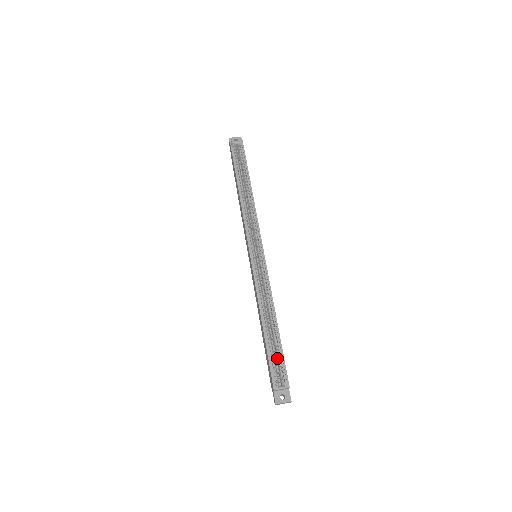
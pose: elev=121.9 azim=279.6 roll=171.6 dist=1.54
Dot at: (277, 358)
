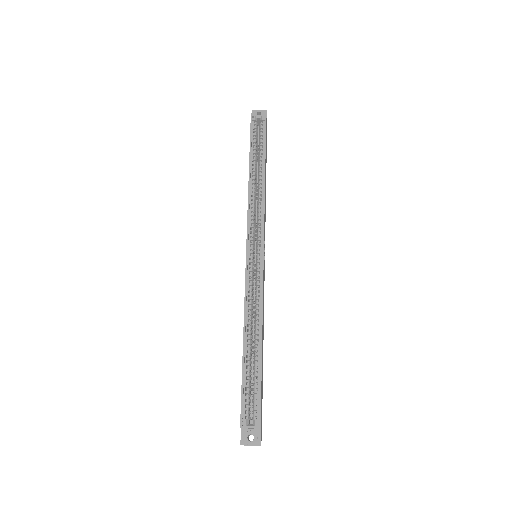
Dot at: (253, 388)
